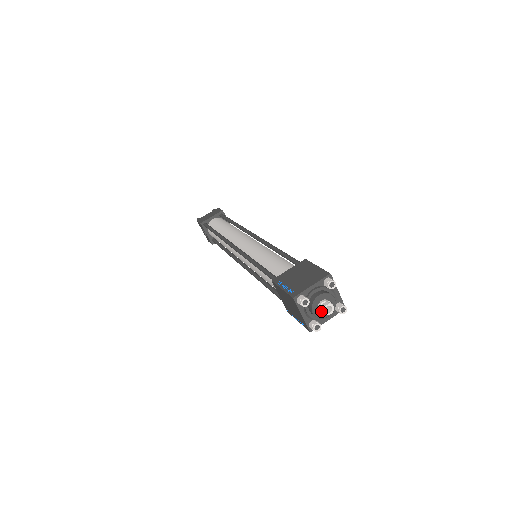
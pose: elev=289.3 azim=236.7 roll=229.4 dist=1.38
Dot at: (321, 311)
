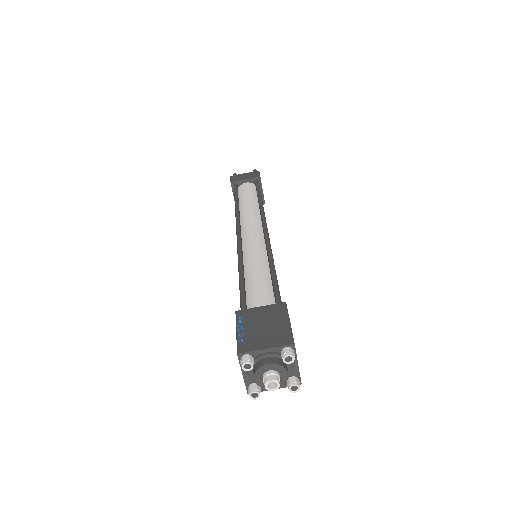
Dot at: (264, 382)
